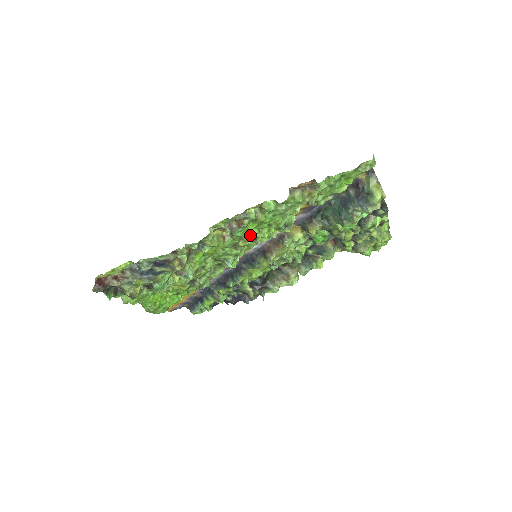
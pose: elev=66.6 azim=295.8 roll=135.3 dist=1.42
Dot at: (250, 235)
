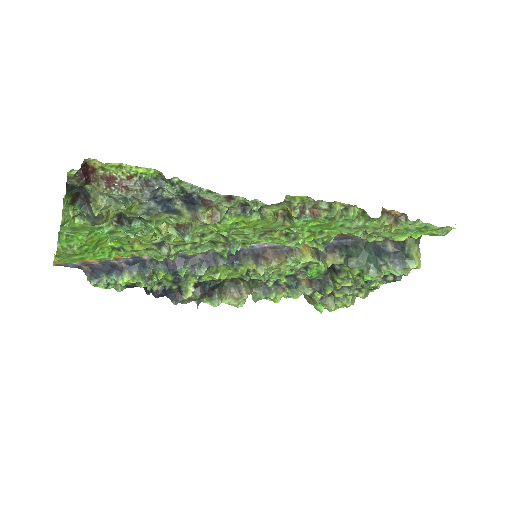
Dot at: (296, 231)
